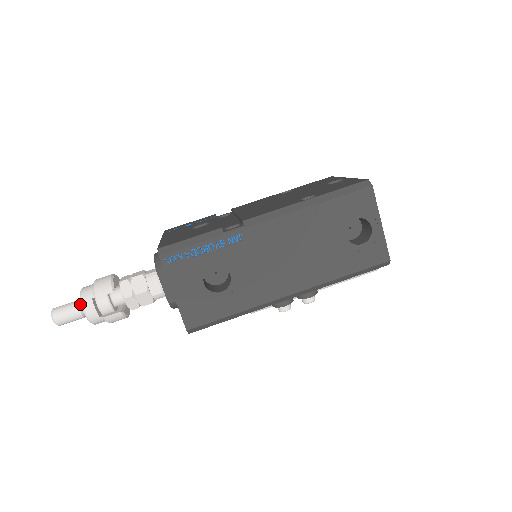
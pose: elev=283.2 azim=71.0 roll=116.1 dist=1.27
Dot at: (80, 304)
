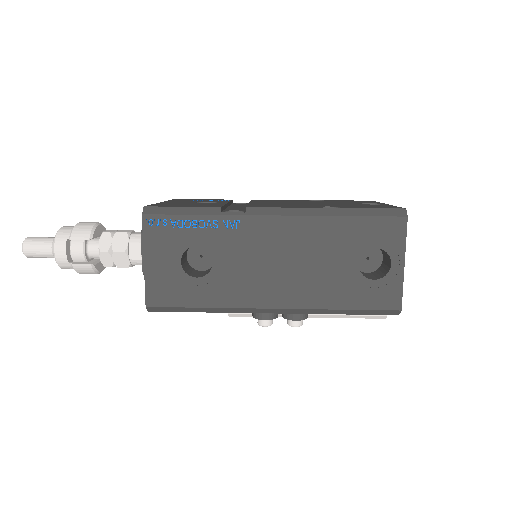
Dot at: occluded
